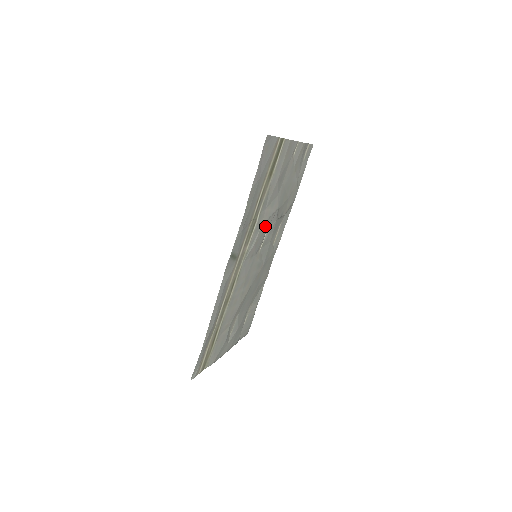
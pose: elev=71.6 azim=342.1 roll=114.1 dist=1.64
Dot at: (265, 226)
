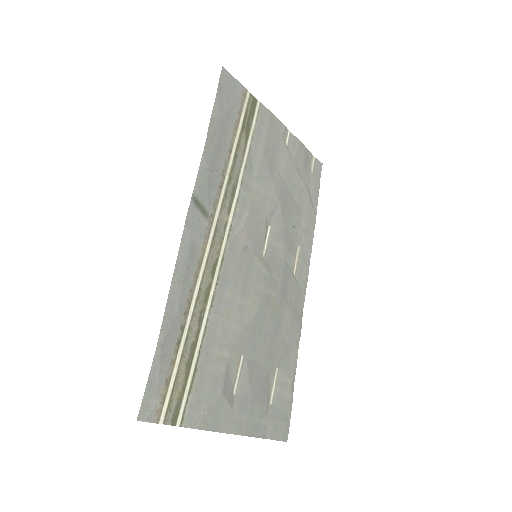
Dot at: (260, 213)
